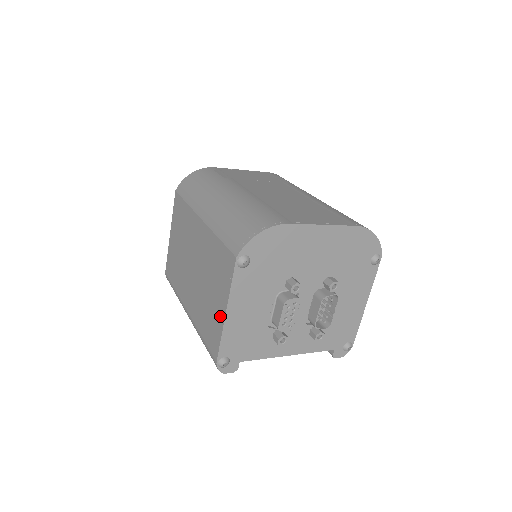
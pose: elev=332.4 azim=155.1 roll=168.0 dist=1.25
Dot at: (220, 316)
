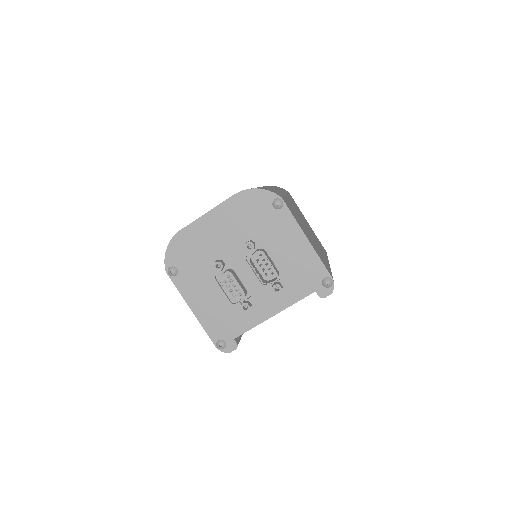
Dot at: occluded
